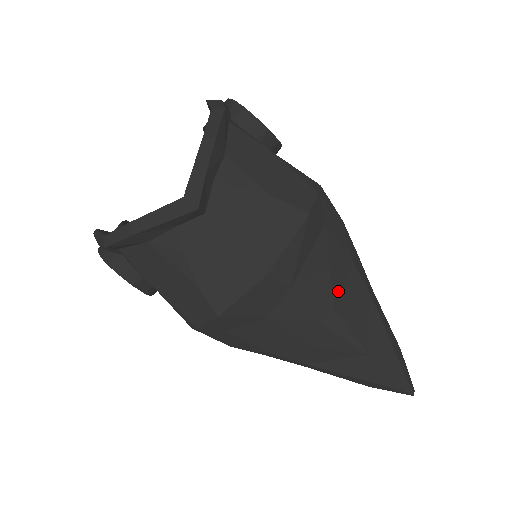
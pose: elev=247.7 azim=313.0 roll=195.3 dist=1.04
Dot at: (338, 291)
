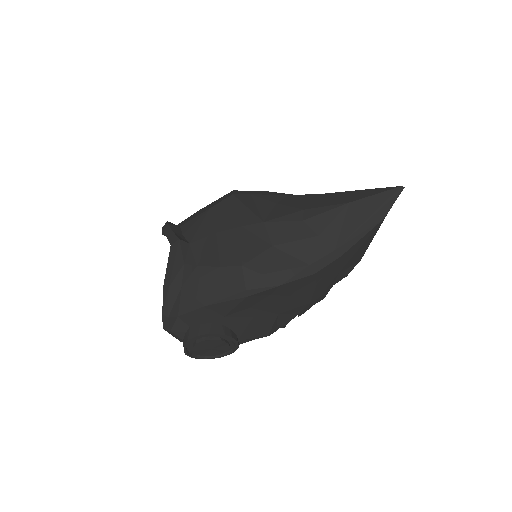
Dot at: (295, 205)
